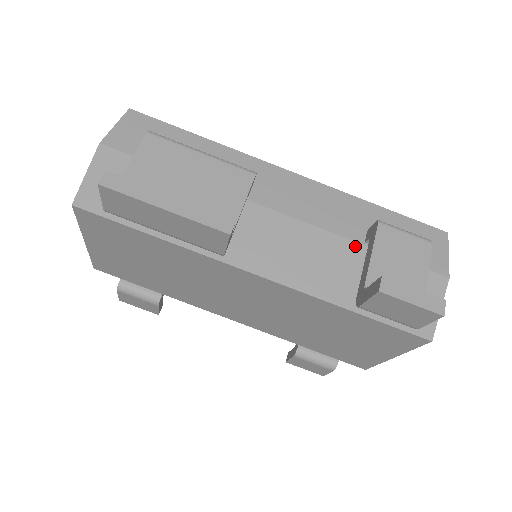
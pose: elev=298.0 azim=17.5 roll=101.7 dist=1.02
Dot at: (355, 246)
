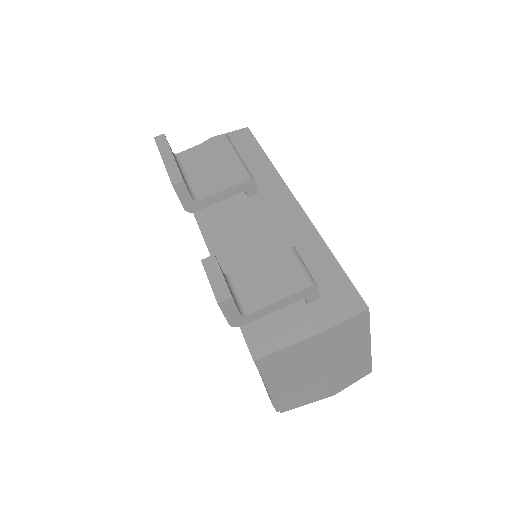
Dot at: occluded
